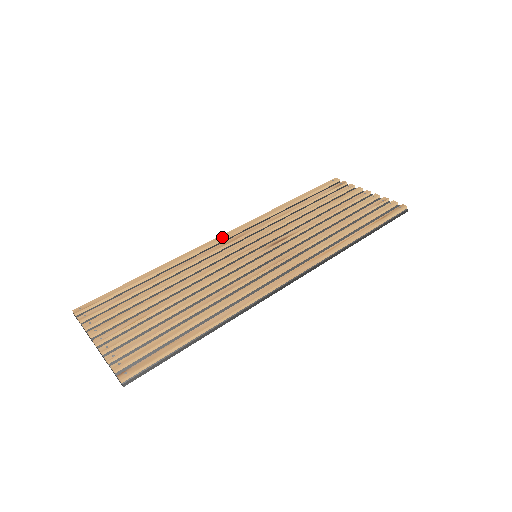
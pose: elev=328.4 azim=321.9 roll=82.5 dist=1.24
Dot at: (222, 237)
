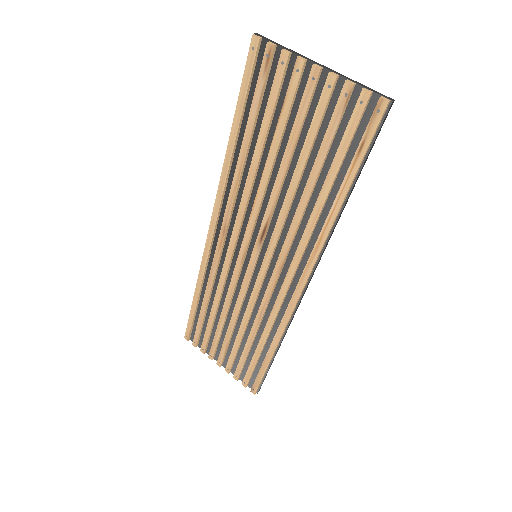
Dot at: (211, 235)
